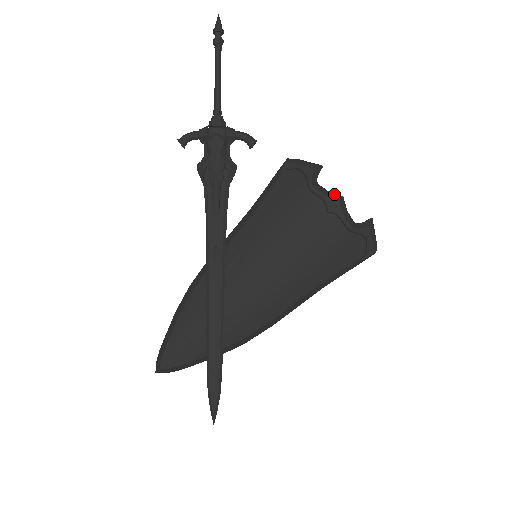
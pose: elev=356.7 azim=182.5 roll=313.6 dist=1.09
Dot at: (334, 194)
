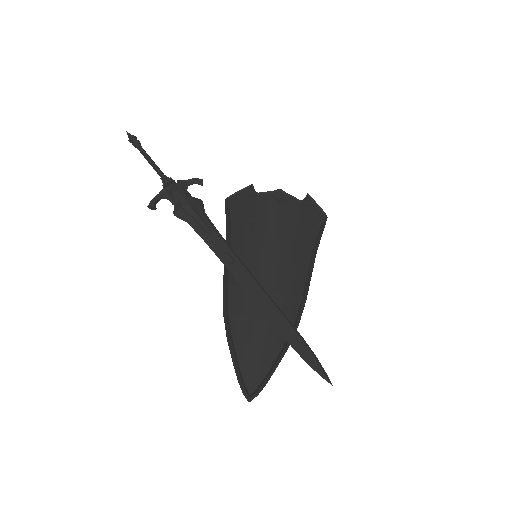
Dot at: (274, 190)
